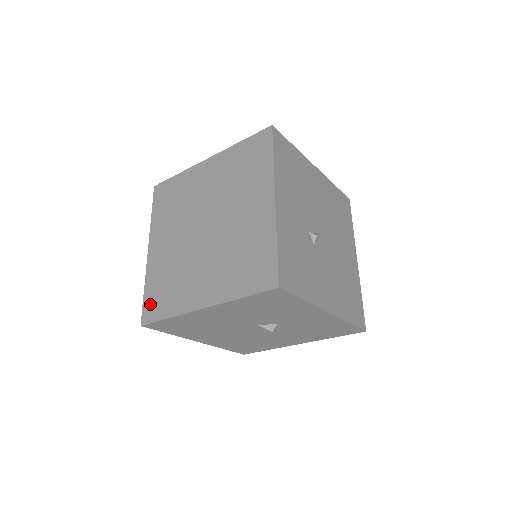
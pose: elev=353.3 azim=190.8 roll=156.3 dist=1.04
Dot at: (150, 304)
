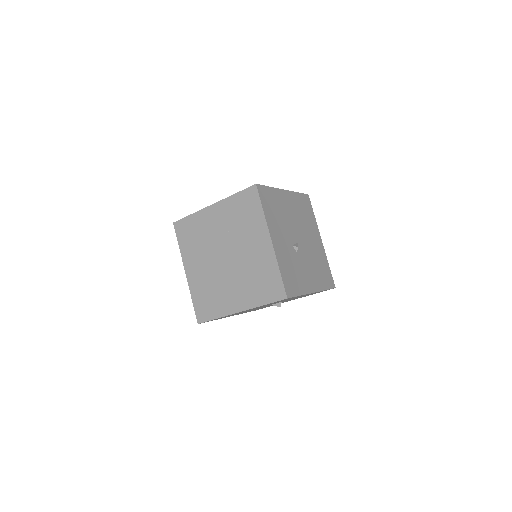
Dot at: (200, 310)
